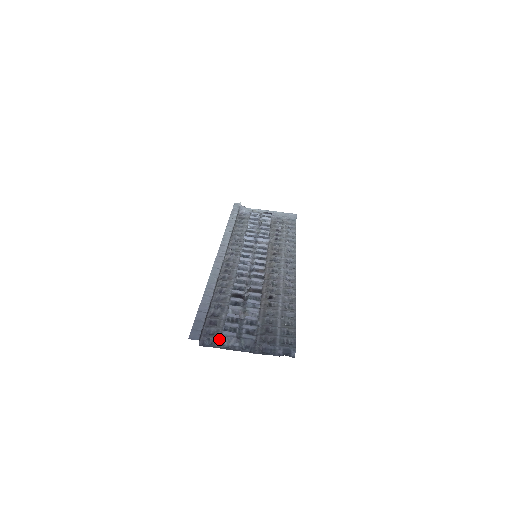
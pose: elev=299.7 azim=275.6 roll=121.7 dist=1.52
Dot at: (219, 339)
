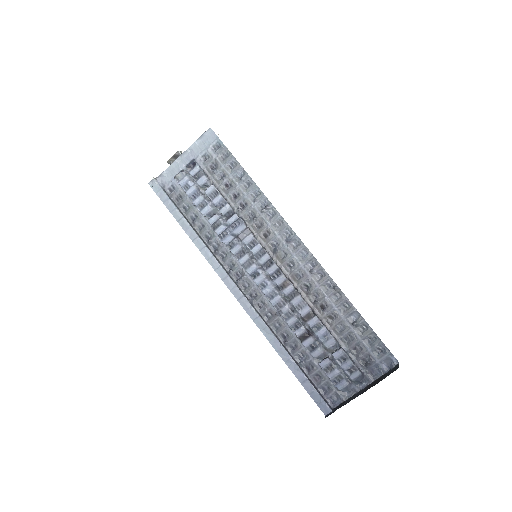
Dot at: (338, 392)
